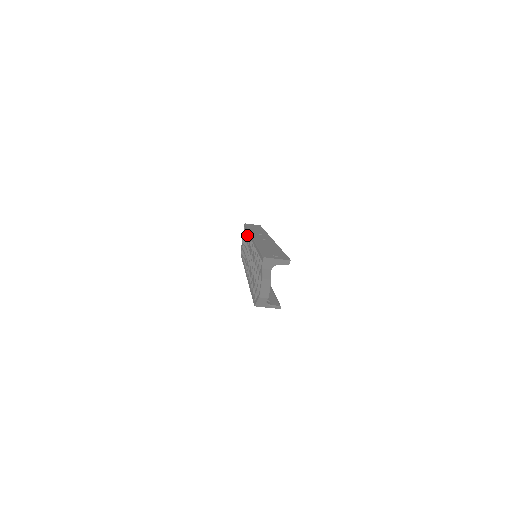
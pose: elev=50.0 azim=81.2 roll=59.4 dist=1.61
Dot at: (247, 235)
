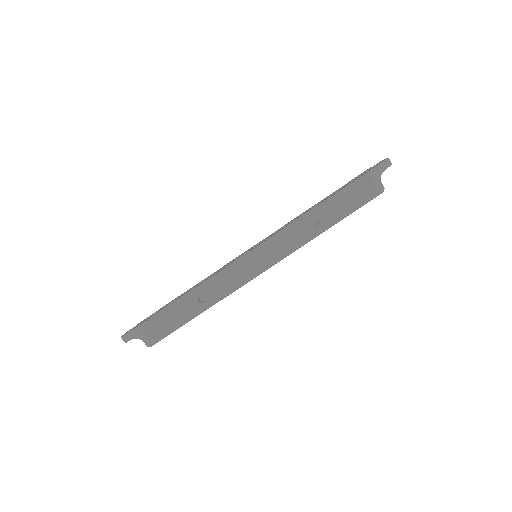
Dot at: occluded
